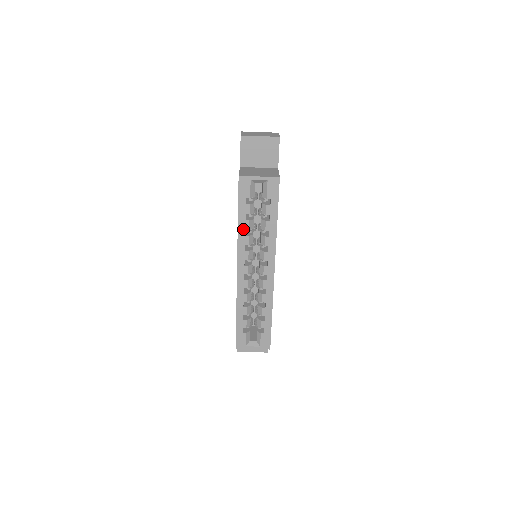
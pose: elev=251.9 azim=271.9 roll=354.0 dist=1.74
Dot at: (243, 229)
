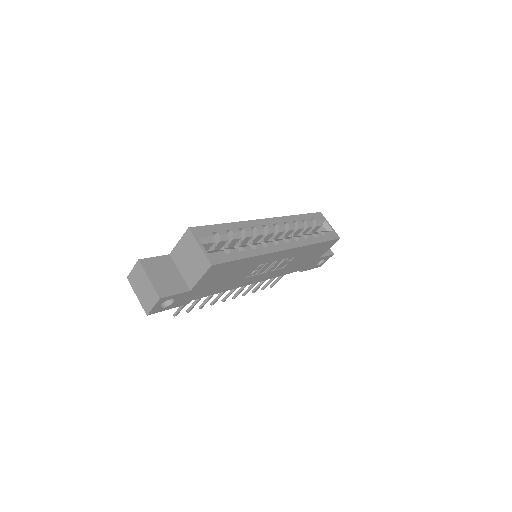
Dot at: (296, 219)
